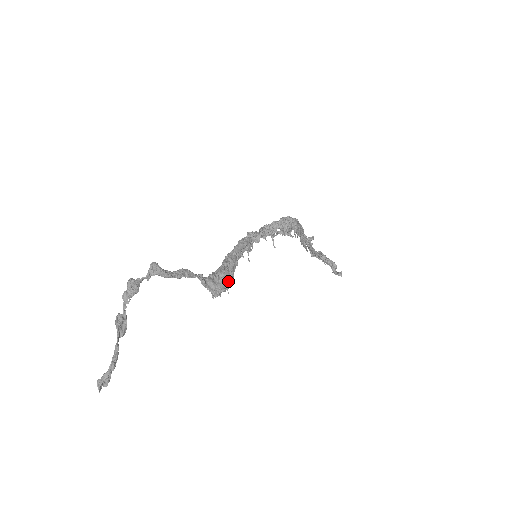
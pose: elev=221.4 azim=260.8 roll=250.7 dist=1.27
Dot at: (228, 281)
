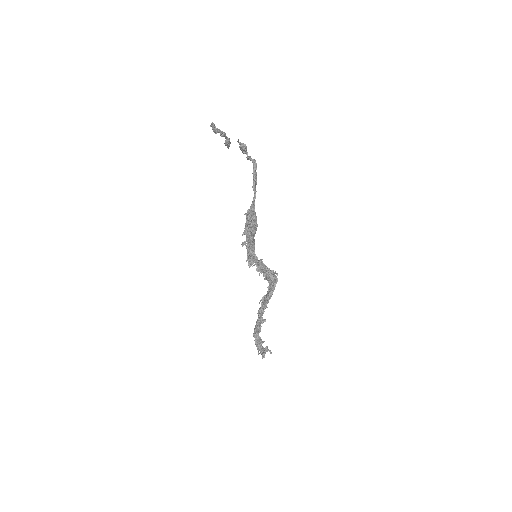
Dot at: occluded
